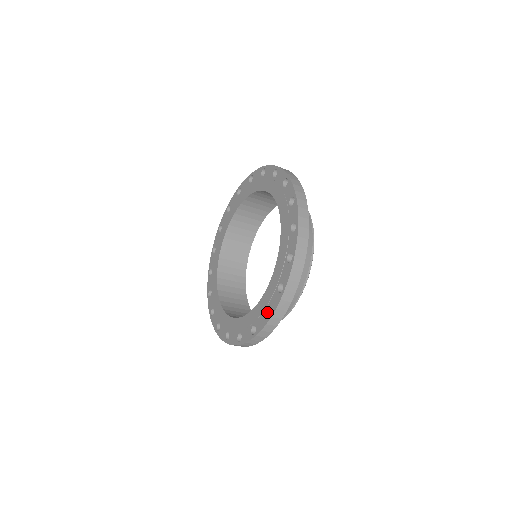
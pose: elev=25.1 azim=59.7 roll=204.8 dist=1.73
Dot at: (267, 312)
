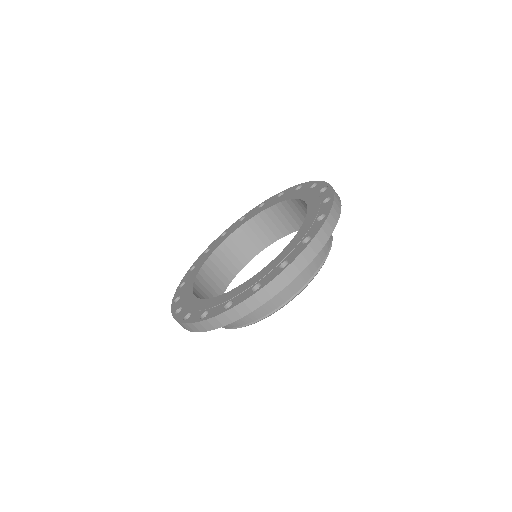
Dot at: occluded
